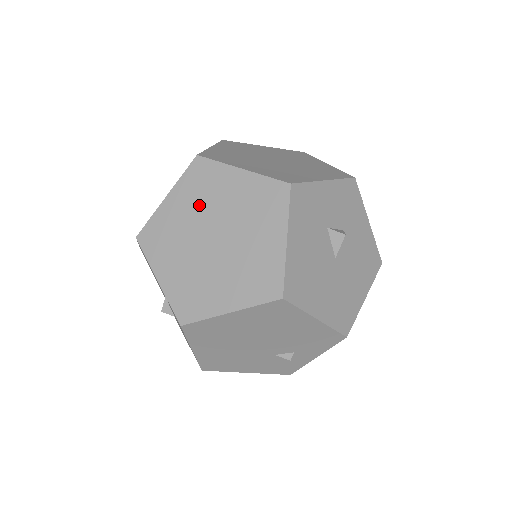
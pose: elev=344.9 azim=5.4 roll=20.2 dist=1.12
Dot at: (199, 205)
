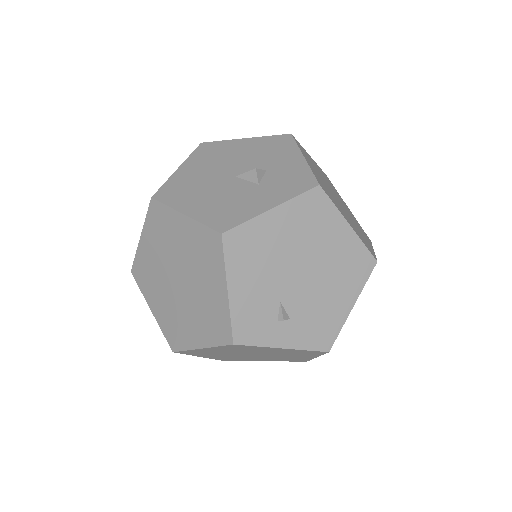
Dot at: occluded
